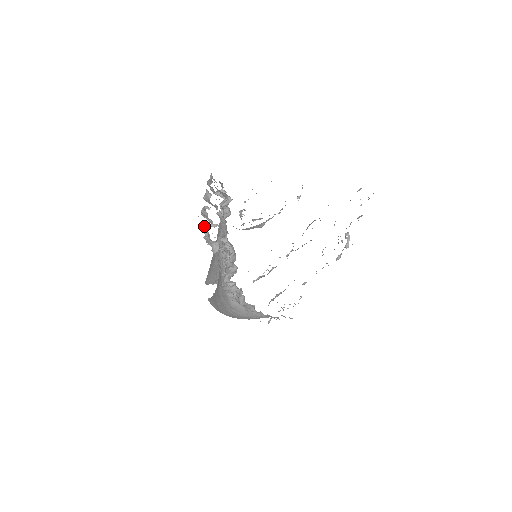
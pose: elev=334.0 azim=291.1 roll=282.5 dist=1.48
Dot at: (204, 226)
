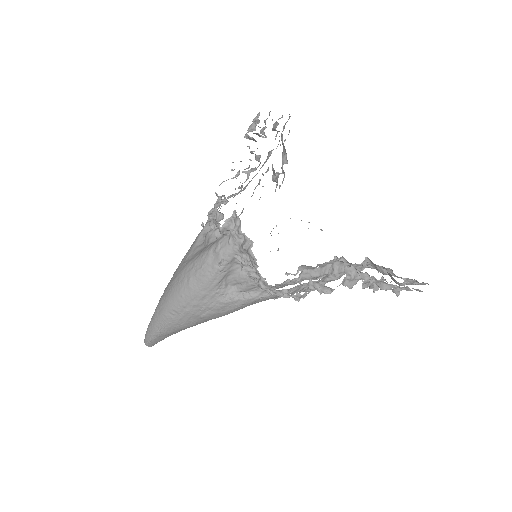
Dot at: occluded
